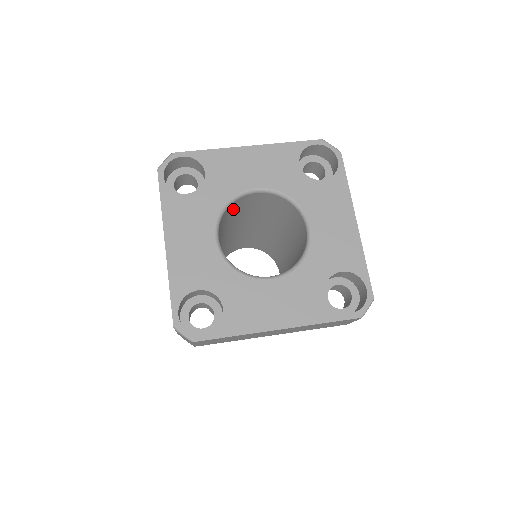
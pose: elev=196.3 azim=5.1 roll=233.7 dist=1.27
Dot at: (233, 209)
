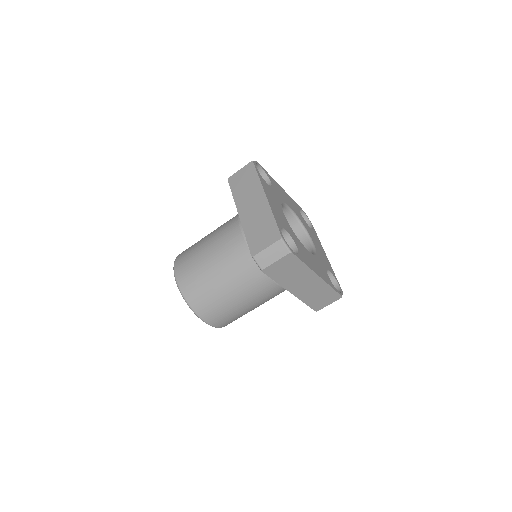
Dot at: occluded
